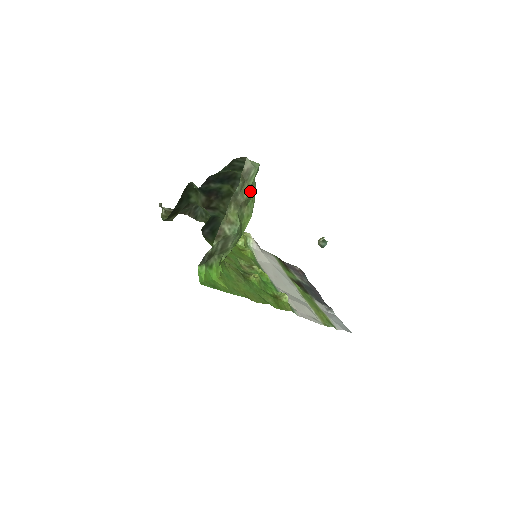
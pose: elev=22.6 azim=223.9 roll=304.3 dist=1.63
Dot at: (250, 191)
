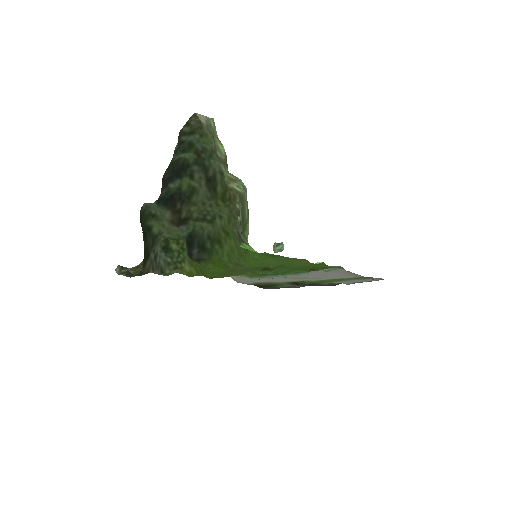
Dot at: occluded
